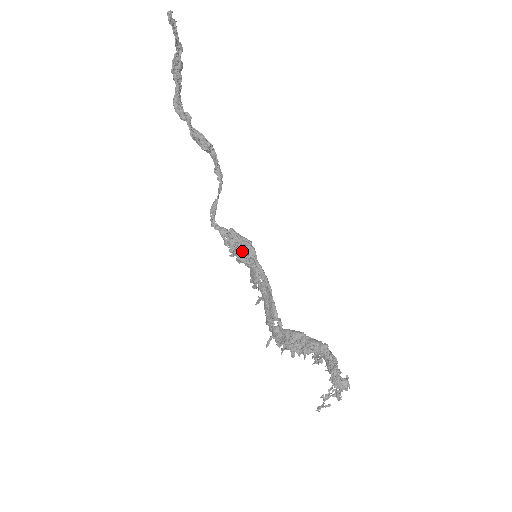
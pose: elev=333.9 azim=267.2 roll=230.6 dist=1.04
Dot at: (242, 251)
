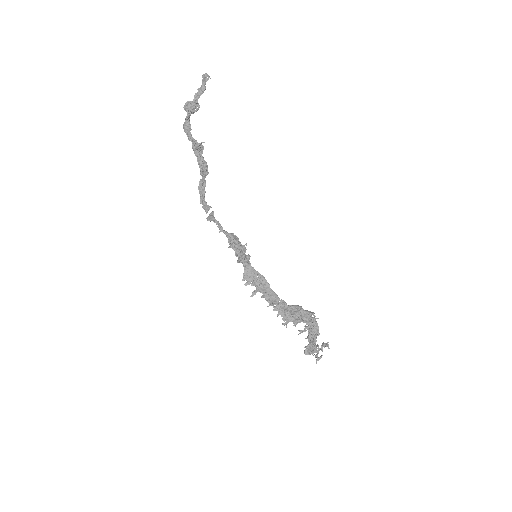
Dot at: (244, 253)
